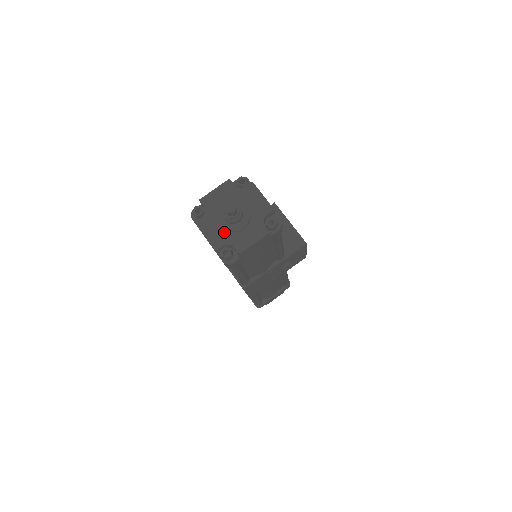
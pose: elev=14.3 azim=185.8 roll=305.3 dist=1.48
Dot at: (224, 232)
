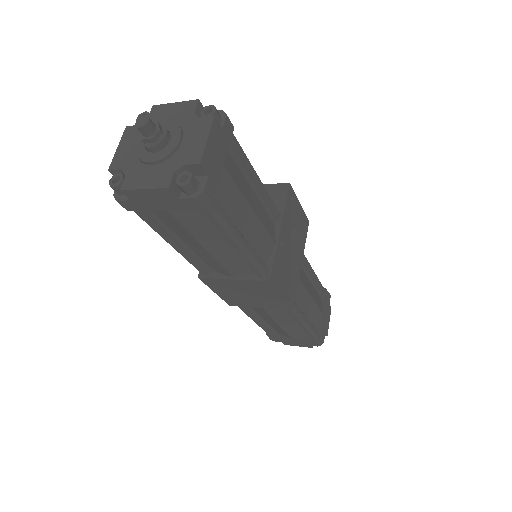
Dot at: (162, 164)
